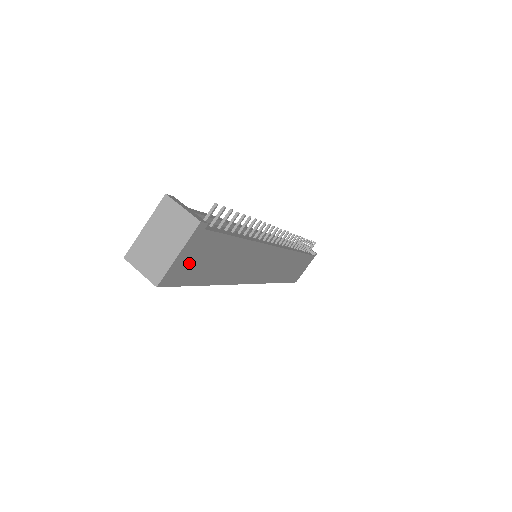
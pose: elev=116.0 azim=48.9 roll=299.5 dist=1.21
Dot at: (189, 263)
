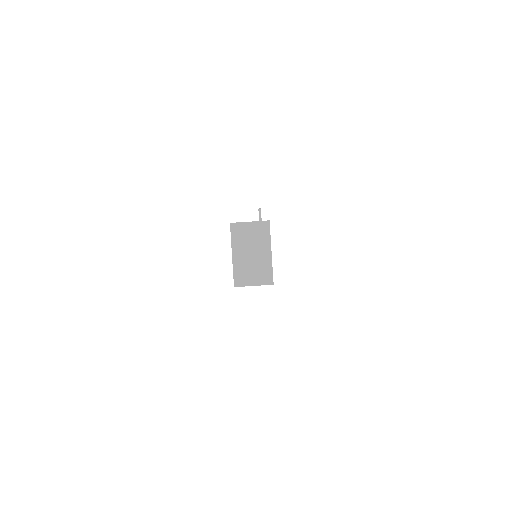
Dot at: occluded
